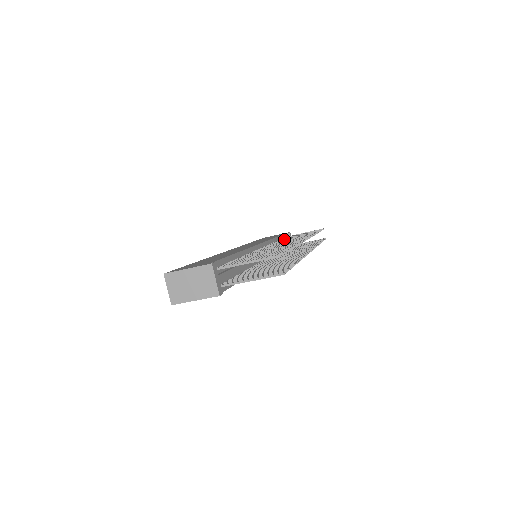
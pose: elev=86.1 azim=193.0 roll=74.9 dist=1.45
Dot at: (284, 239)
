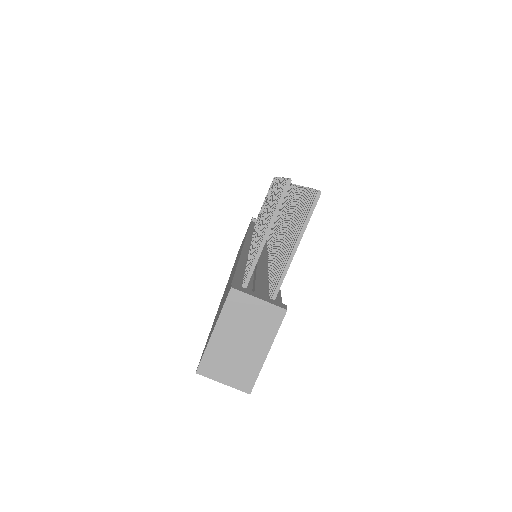
Dot at: (257, 220)
